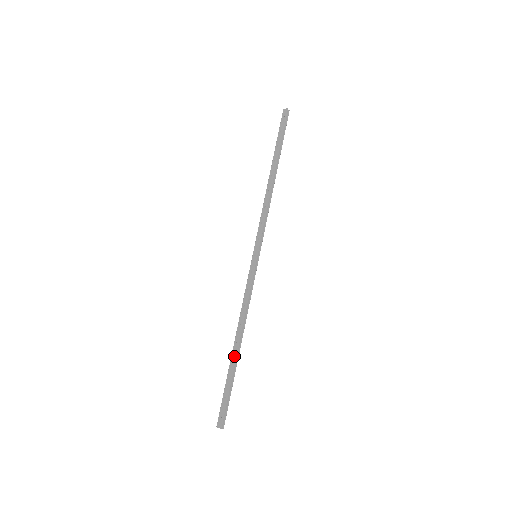
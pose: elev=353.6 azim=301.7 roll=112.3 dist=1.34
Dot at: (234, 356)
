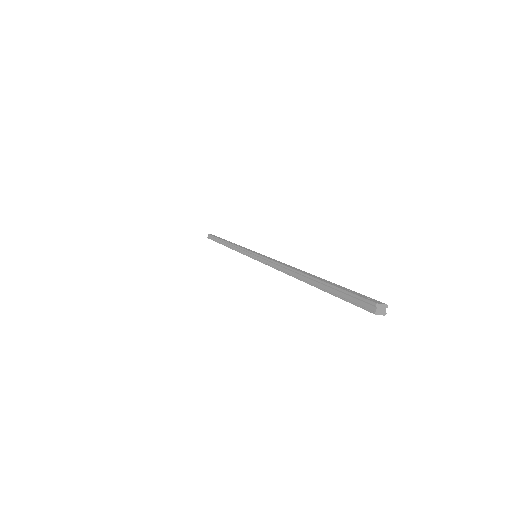
Dot at: (314, 275)
